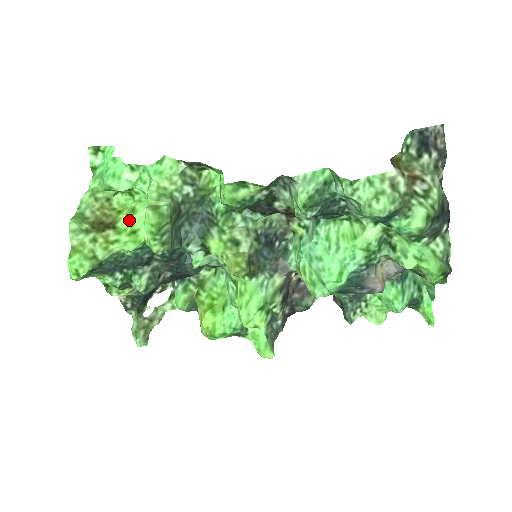
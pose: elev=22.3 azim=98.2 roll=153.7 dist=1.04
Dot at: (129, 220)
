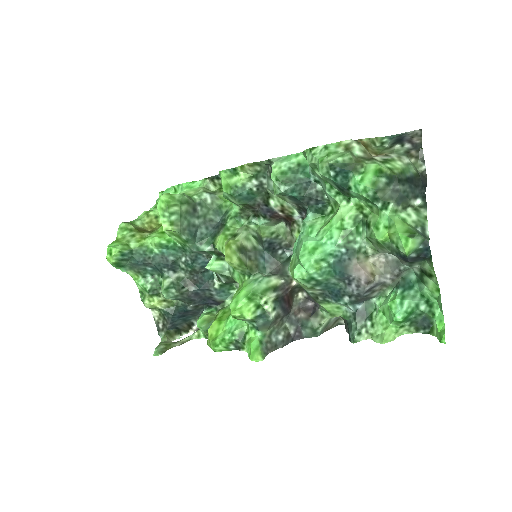
Dot at: occluded
